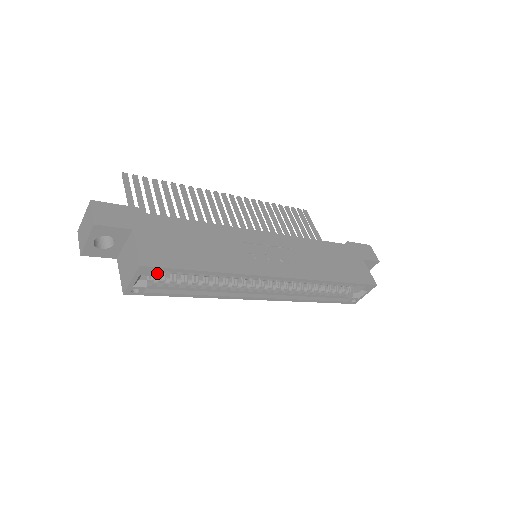
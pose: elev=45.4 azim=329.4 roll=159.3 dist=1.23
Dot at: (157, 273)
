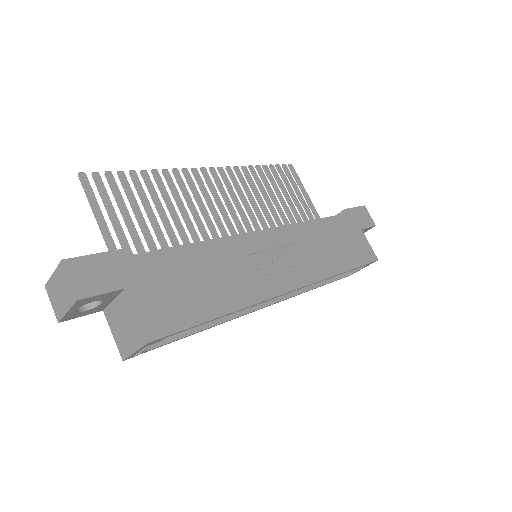
Dot at: occluded
